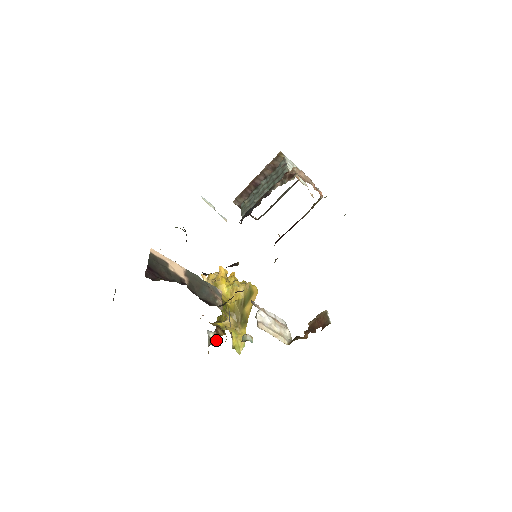
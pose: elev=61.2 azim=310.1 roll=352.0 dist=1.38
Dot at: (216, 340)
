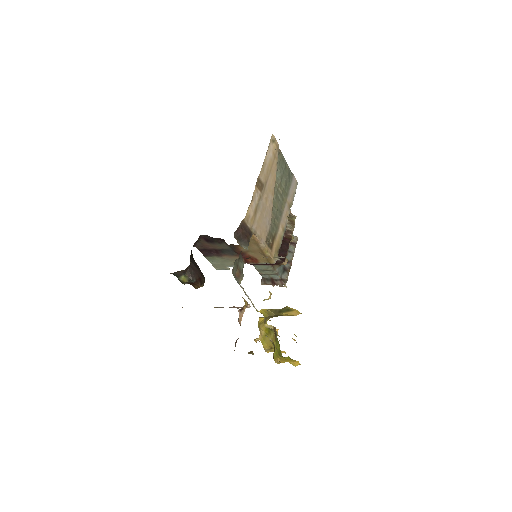
Dot at: occluded
